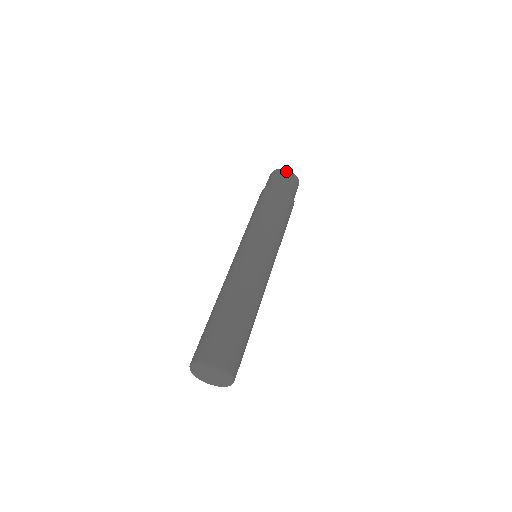
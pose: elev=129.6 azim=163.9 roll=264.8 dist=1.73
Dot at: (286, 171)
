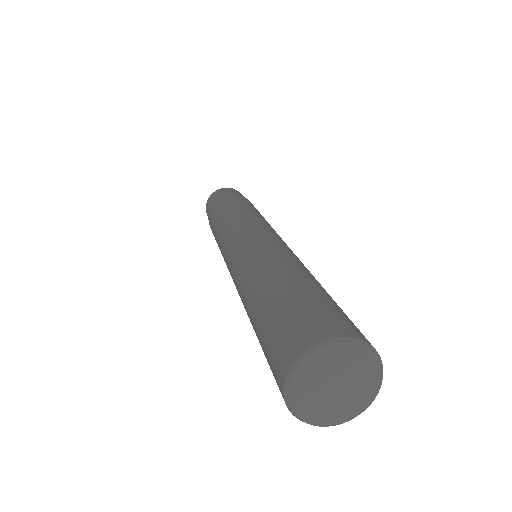
Dot at: (237, 191)
